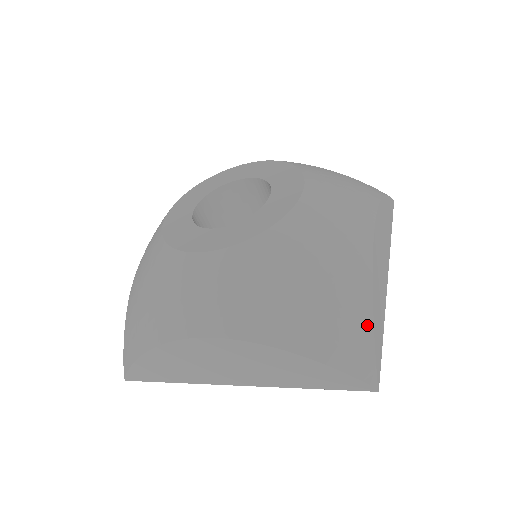
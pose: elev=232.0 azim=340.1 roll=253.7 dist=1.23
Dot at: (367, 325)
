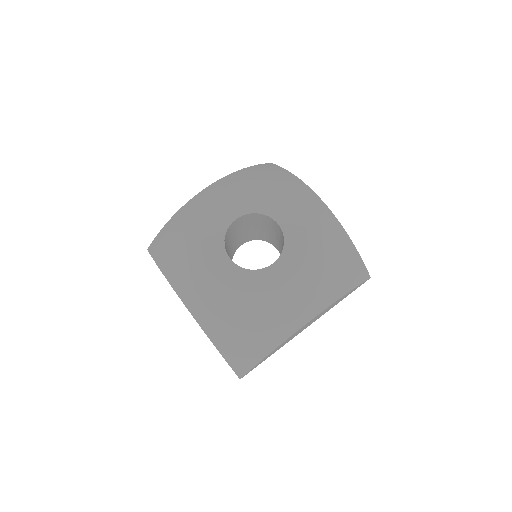
Dot at: (256, 361)
